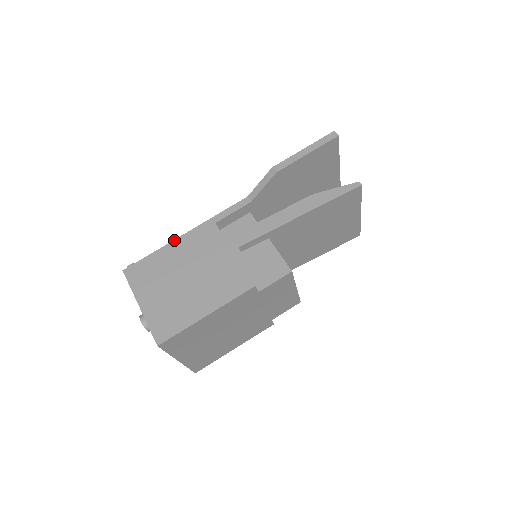
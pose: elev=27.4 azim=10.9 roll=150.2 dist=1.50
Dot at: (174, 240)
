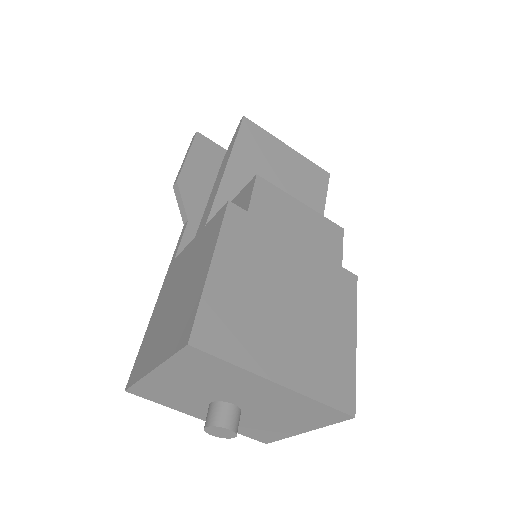
Dot at: occluded
